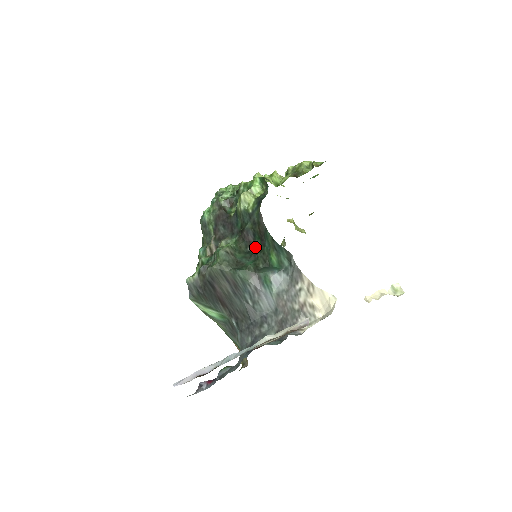
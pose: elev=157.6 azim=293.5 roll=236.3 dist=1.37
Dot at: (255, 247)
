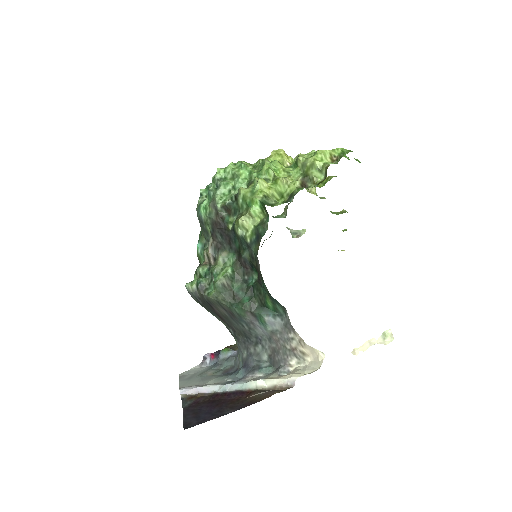
Dot at: (252, 277)
